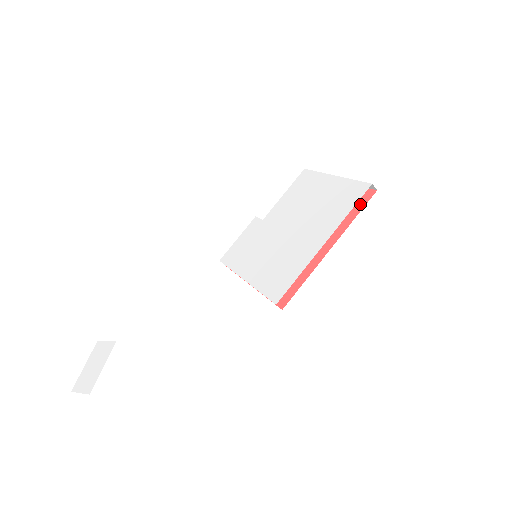
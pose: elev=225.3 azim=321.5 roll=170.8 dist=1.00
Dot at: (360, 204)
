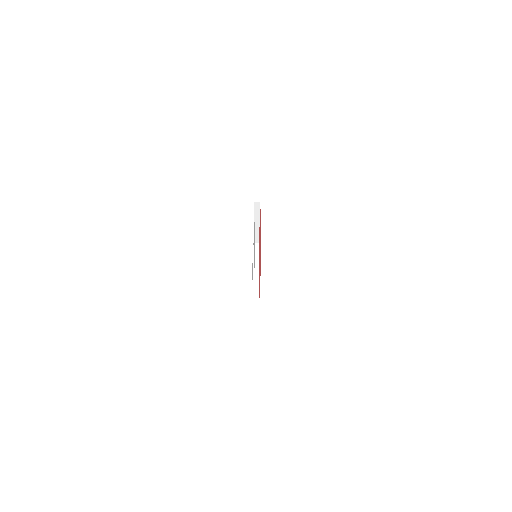
Dot at: occluded
